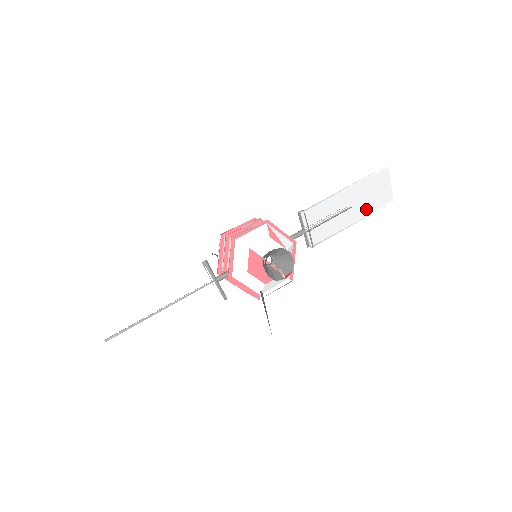
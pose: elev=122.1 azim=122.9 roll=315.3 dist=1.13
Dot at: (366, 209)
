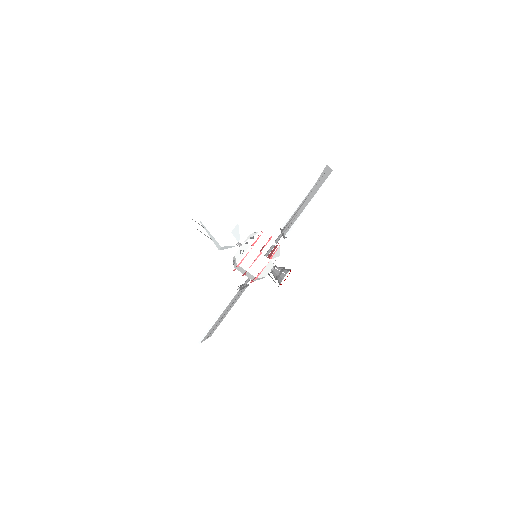
Dot at: (313, 186)
